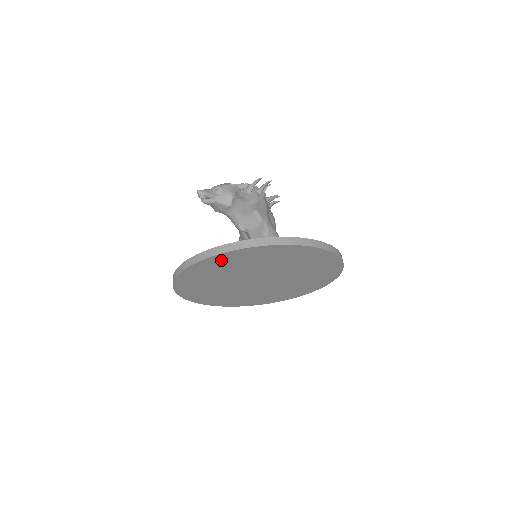
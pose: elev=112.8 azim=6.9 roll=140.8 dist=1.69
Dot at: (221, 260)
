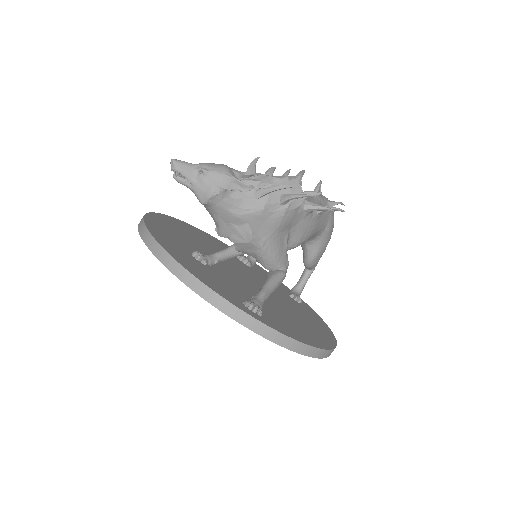
Dot at: occluded
